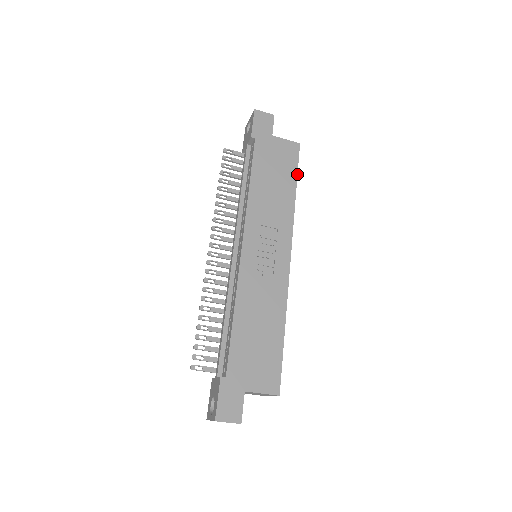
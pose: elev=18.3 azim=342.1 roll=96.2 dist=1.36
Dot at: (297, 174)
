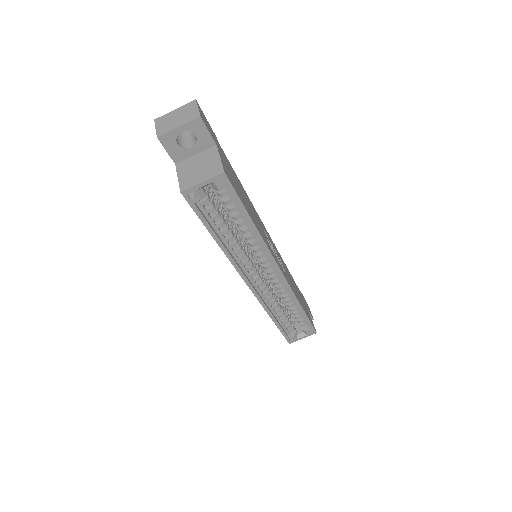
Dot at: (308, 317)
